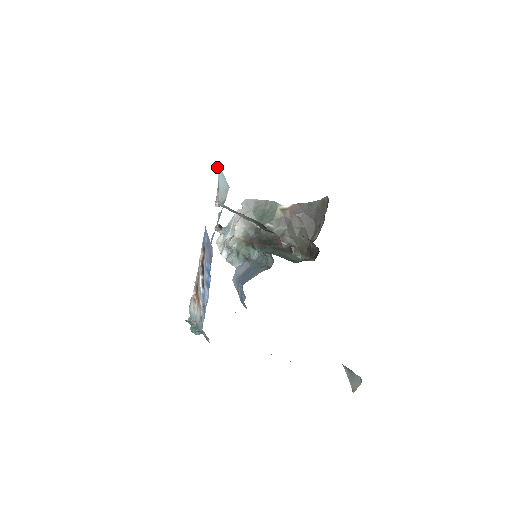
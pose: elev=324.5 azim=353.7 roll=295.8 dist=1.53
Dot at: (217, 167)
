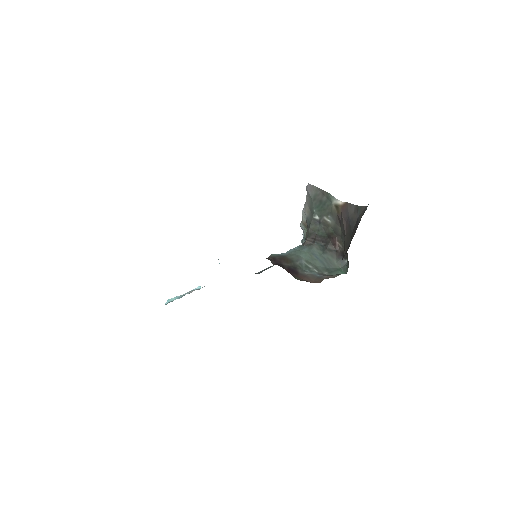
Dot at: occluded
